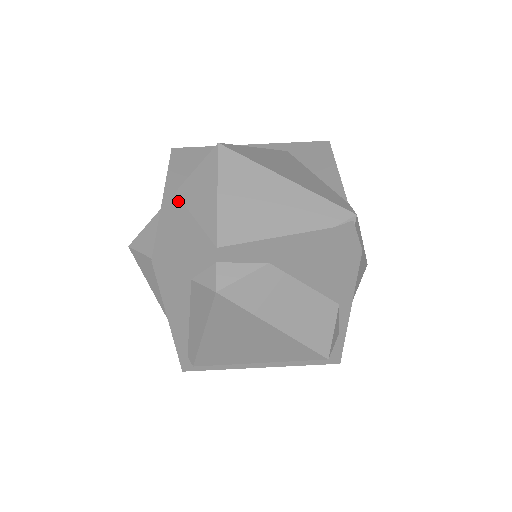
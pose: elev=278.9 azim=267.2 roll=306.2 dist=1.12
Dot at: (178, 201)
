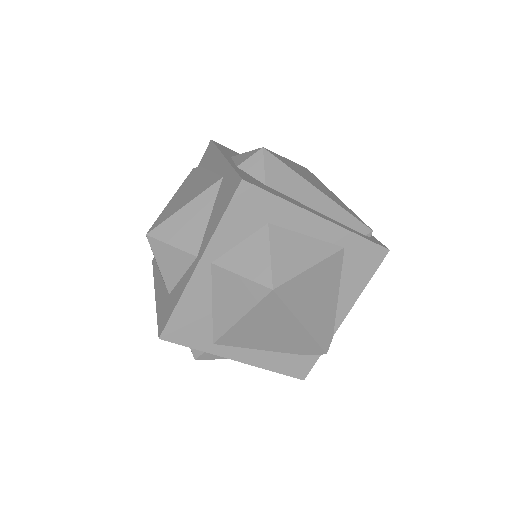
Dot at: (209, 277)
